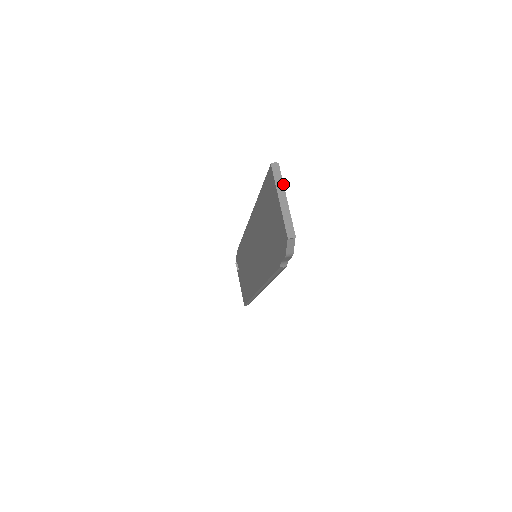
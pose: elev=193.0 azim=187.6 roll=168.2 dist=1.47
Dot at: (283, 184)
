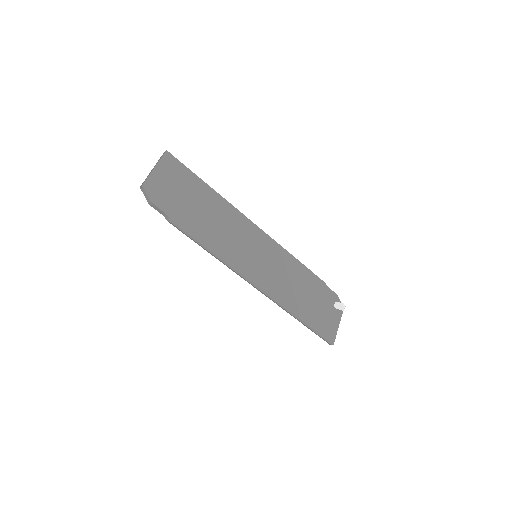
Dot at: (159, 160)
